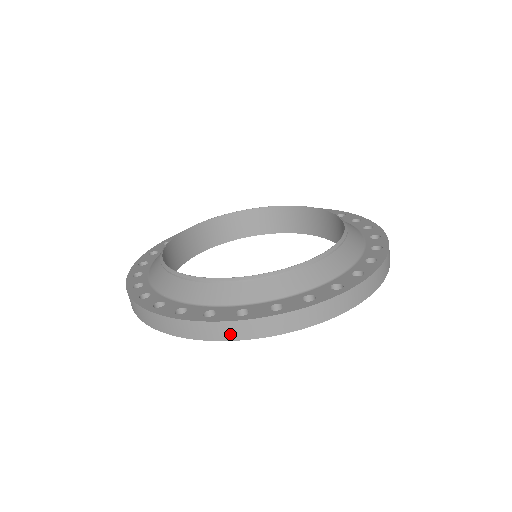
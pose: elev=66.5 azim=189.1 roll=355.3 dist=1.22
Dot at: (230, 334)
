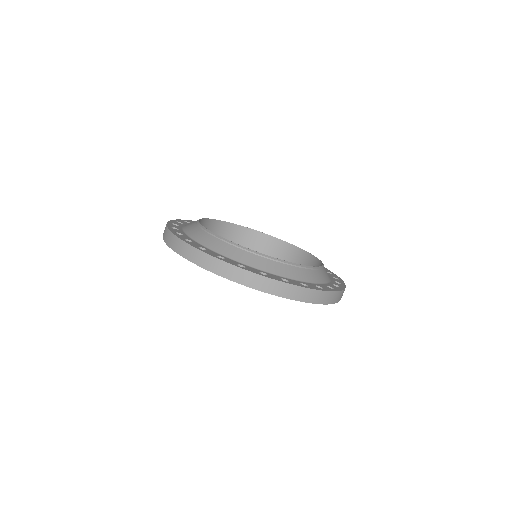
Dot at: (252, 283)
